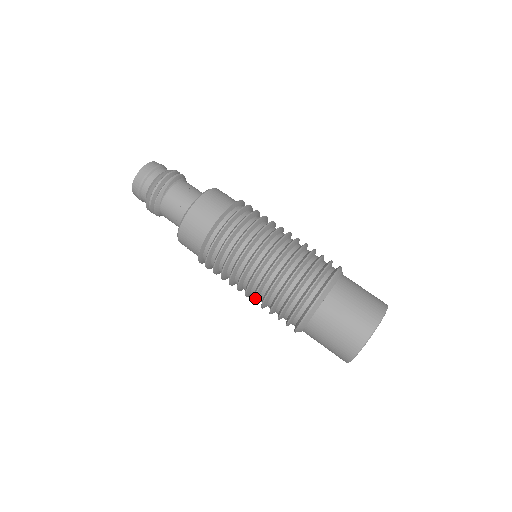
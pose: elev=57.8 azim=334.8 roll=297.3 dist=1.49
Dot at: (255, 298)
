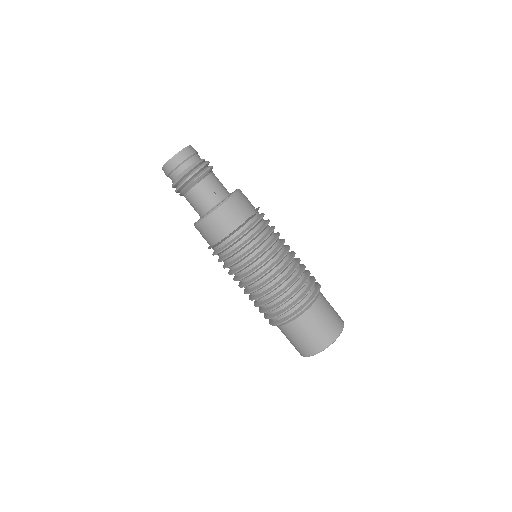
Dot at: (260, 288)
